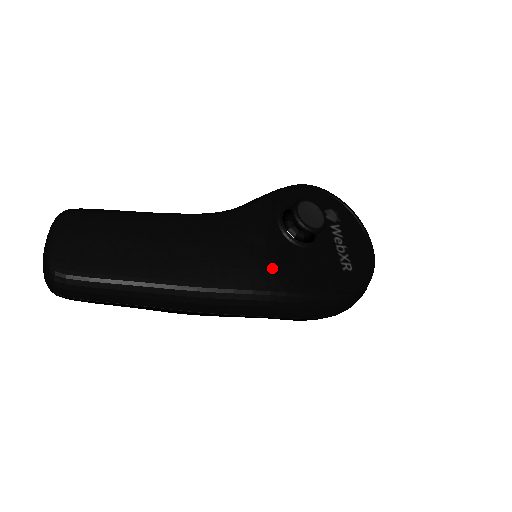
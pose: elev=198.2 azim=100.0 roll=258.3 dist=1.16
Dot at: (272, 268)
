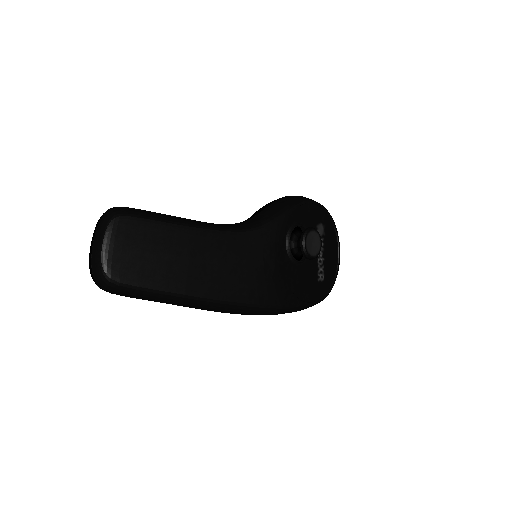
Dot at: (276, 286)
